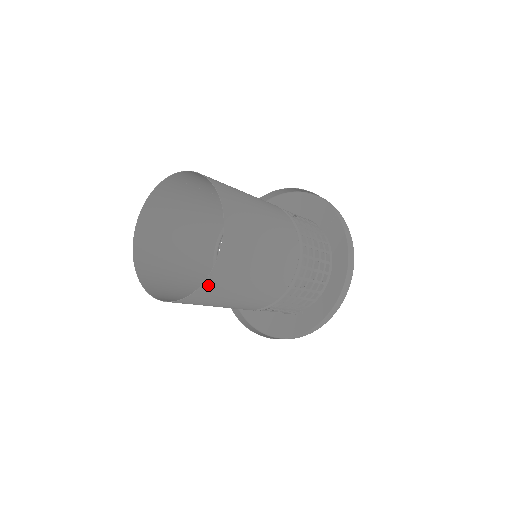
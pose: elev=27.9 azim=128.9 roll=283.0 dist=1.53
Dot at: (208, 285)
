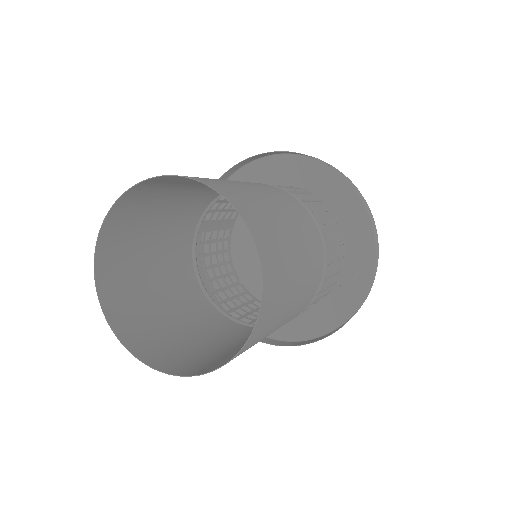
Dot at: (267, 276)
